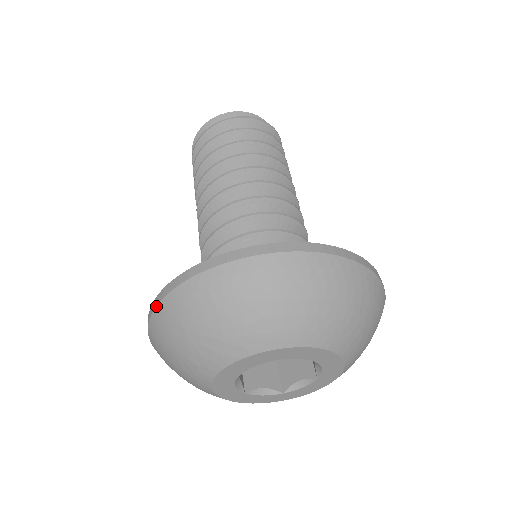
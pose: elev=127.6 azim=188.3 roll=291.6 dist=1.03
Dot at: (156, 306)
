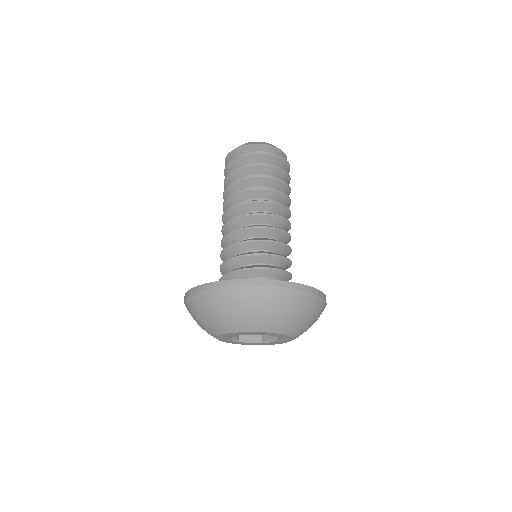
Dot at: (242, 285)
